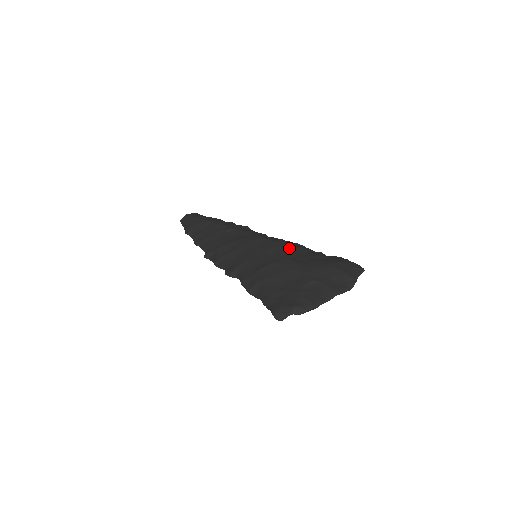
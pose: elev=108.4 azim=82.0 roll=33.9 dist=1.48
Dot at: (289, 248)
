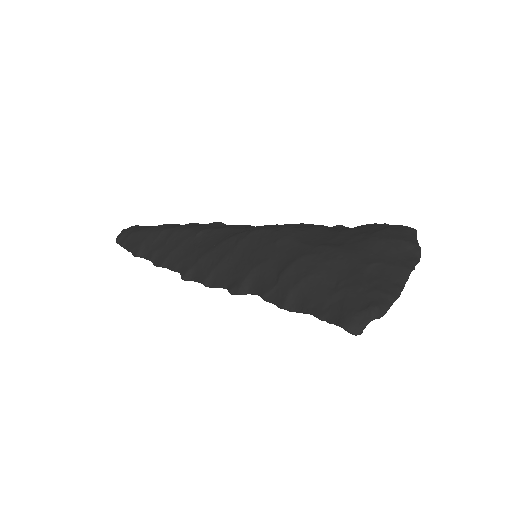
Dot at: (304, 232)
